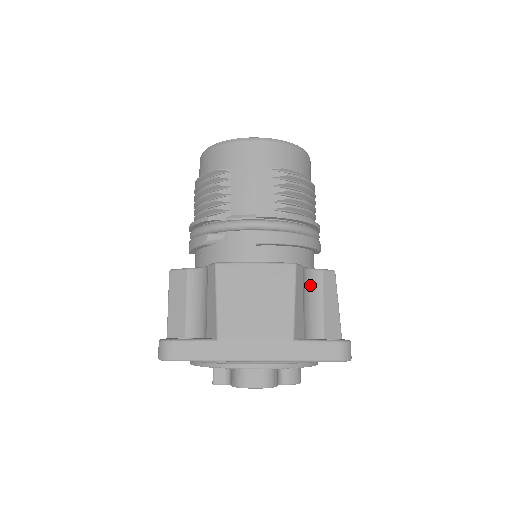
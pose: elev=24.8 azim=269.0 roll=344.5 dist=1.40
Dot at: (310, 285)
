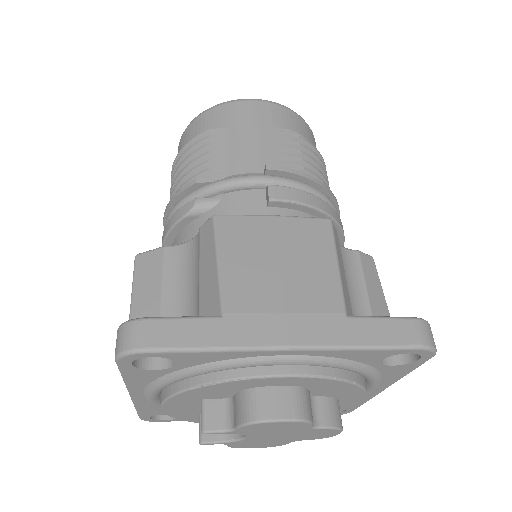
Dot at: (346, 266)
